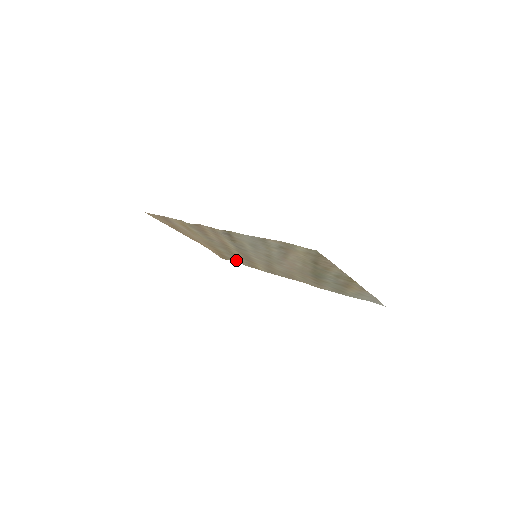
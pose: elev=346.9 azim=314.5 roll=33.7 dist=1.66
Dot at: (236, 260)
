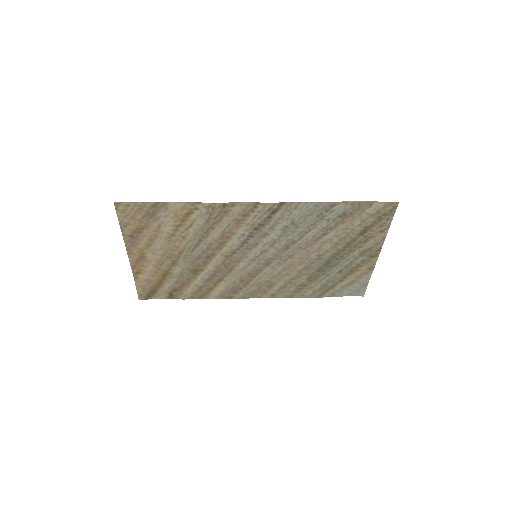
Dot at: (173, 292)
